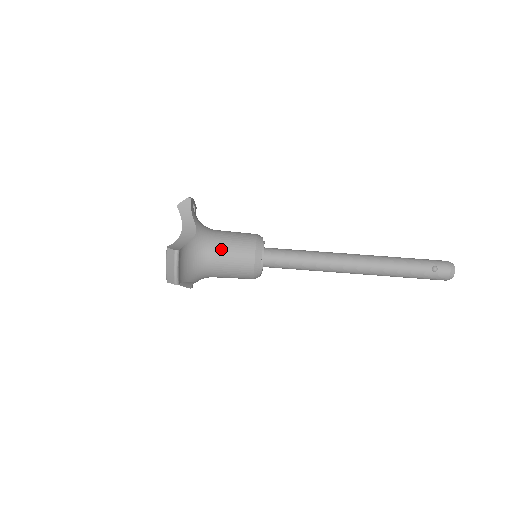
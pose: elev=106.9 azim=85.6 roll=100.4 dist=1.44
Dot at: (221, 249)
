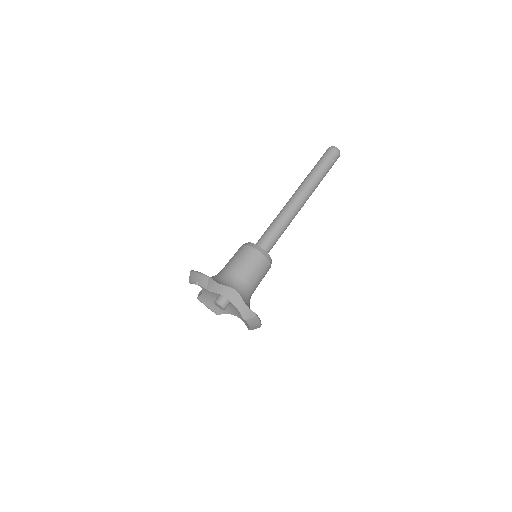
Dot at: (253, 280)
